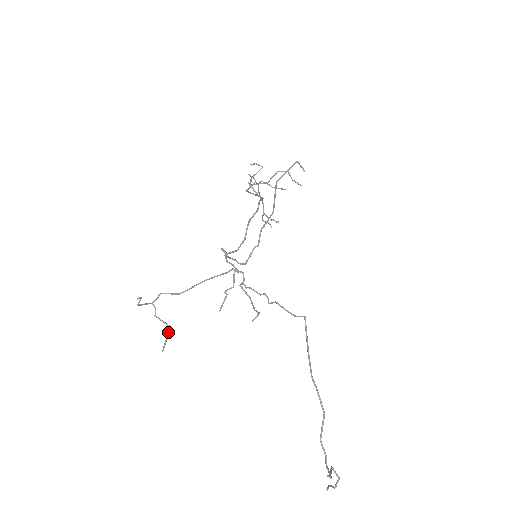
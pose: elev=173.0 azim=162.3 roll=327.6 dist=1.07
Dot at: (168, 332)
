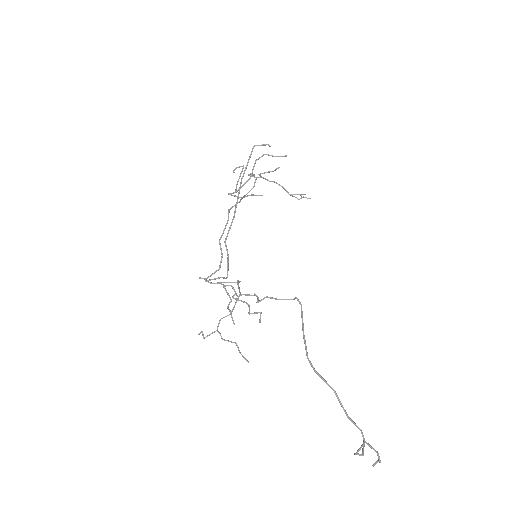
Dot at: occluded
